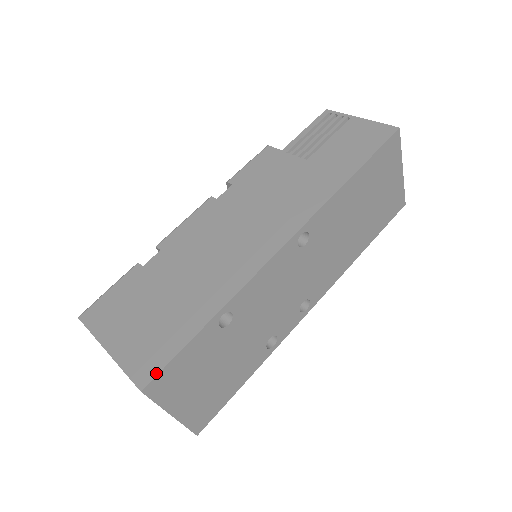
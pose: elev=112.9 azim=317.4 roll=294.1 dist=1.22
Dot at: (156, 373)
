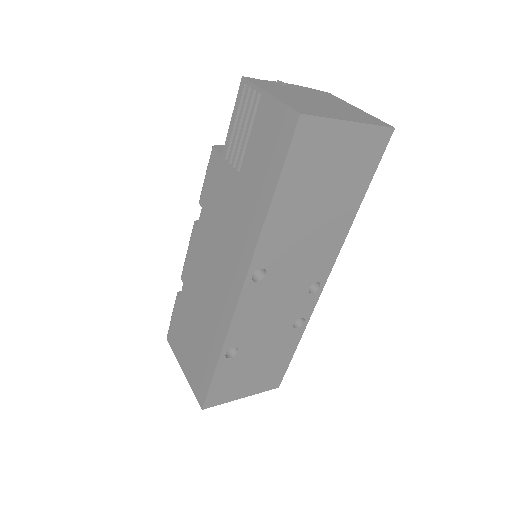
Dot at: (205, 398)
